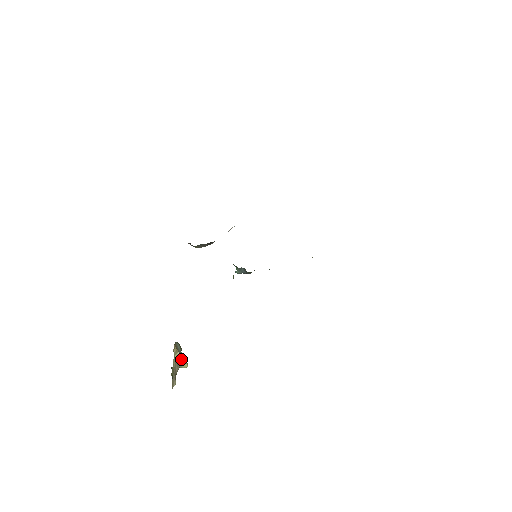
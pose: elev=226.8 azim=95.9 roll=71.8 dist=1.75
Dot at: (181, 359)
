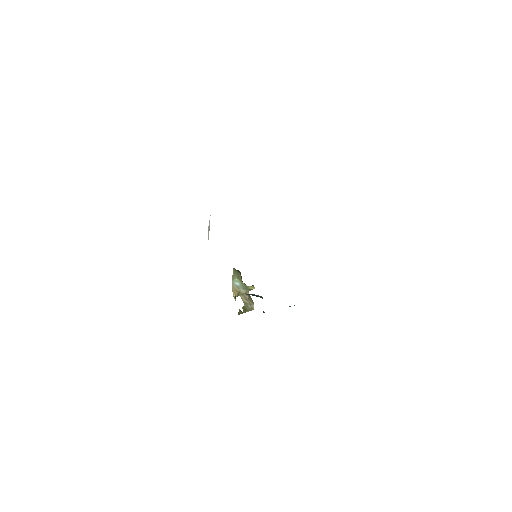
Dot at: (246, 291)
